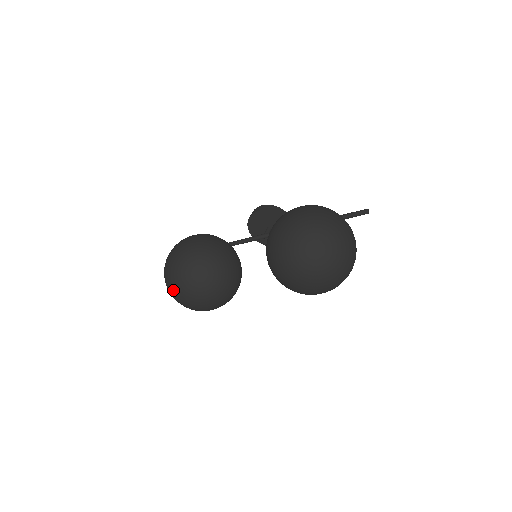
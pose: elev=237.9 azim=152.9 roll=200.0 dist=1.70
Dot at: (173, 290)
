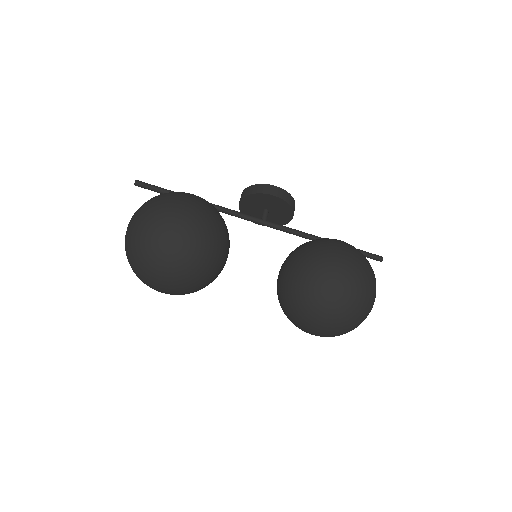
Dot at: (149, 274)
